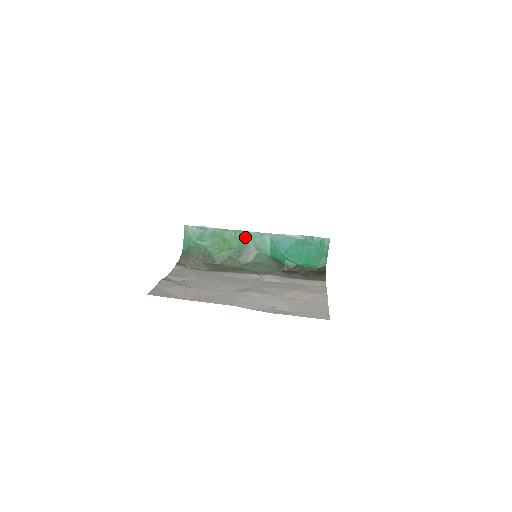
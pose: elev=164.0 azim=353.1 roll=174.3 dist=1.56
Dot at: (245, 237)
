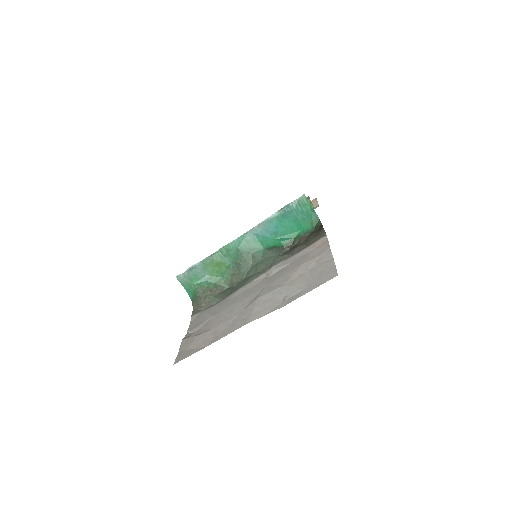
Dot at: (232, 249)
